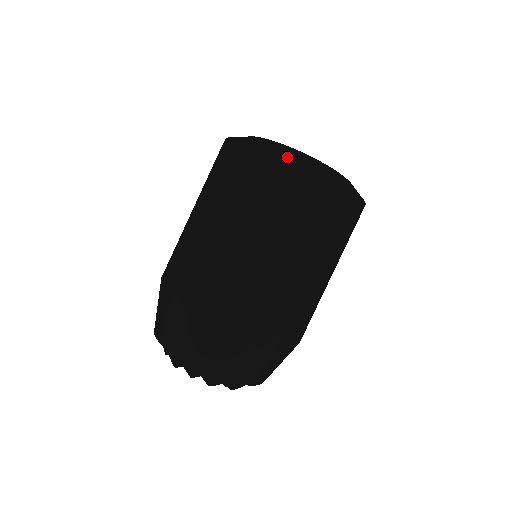
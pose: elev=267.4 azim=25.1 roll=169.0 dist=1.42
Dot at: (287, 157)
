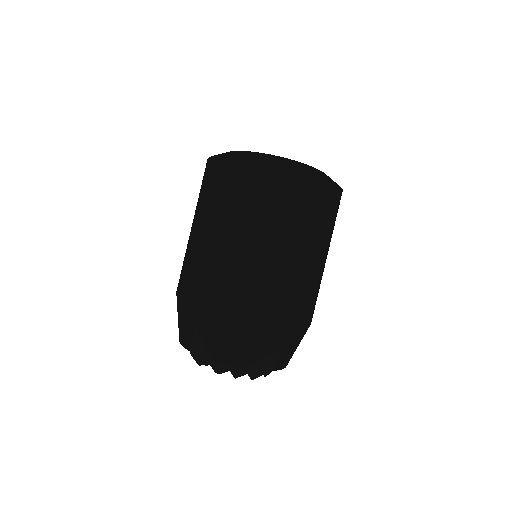
Dot at: (295, 170)
